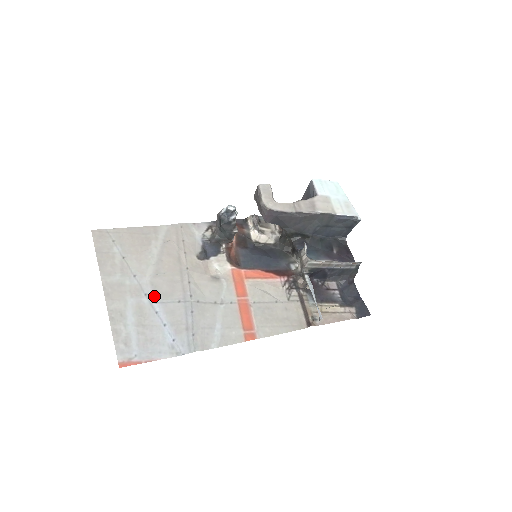
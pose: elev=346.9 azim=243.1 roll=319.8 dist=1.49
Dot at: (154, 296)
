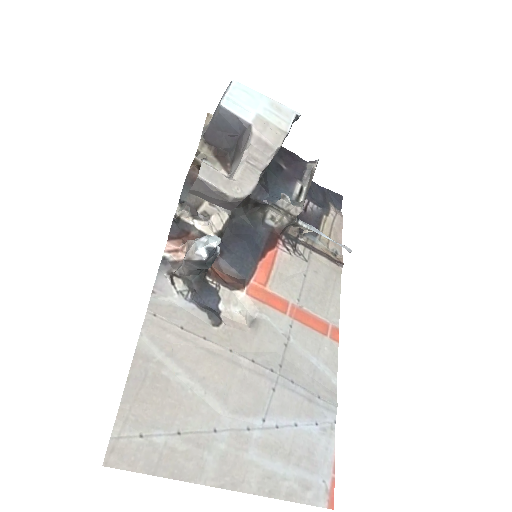
Dot at: (254, 419)
